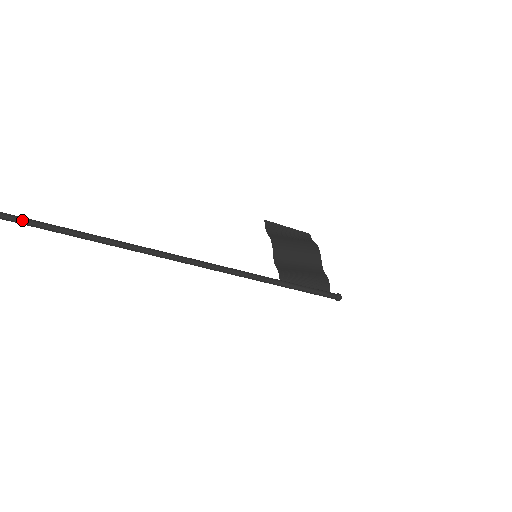
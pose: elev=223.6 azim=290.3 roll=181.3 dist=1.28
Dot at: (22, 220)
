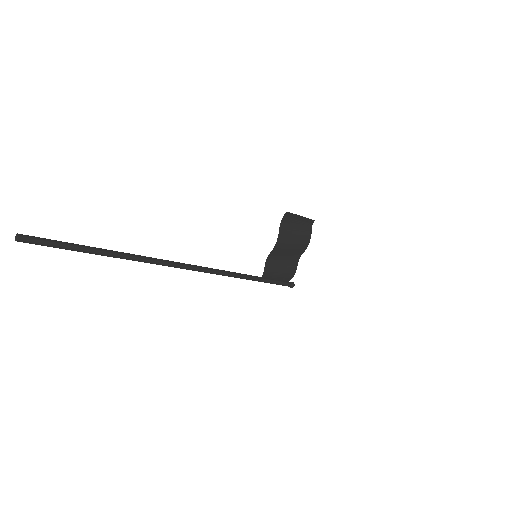
Dot at: (62, 248)
